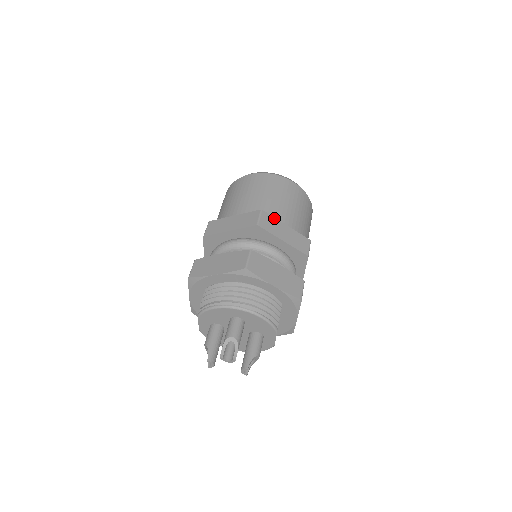
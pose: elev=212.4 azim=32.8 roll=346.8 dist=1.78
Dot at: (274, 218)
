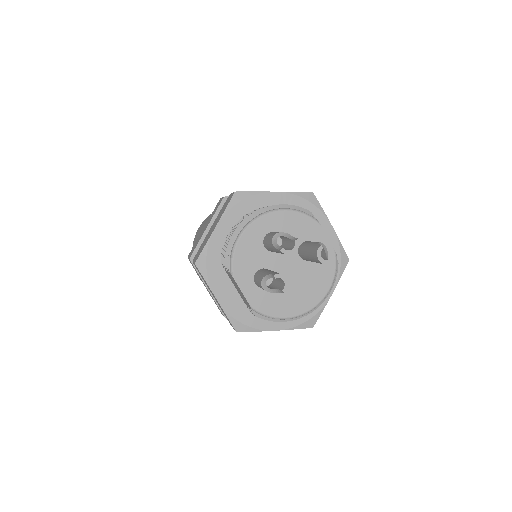
Dot at: occluded
